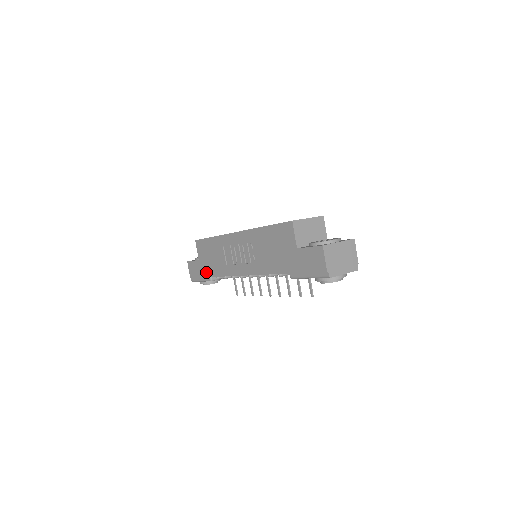
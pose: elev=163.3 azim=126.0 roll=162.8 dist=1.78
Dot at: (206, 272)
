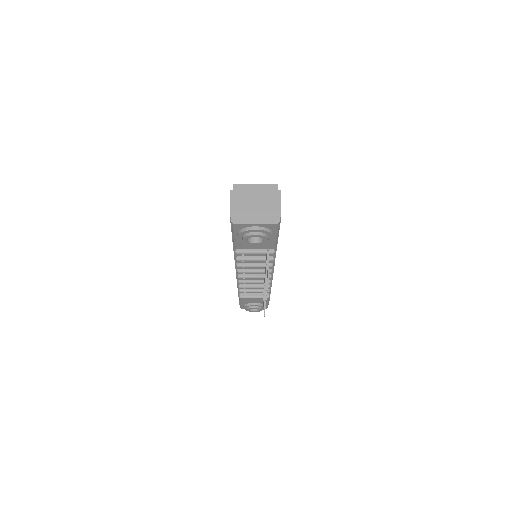
Dot at: occluded
